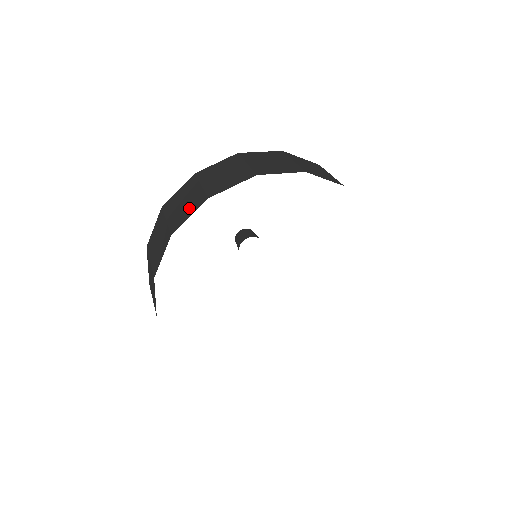
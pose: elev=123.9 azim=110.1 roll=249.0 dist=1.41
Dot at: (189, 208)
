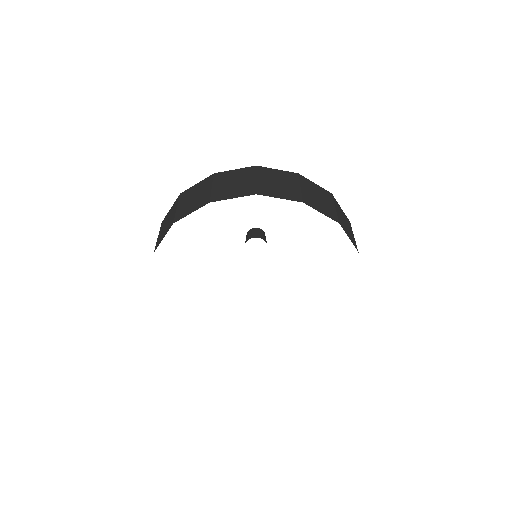
Dot at: (194, 205)
